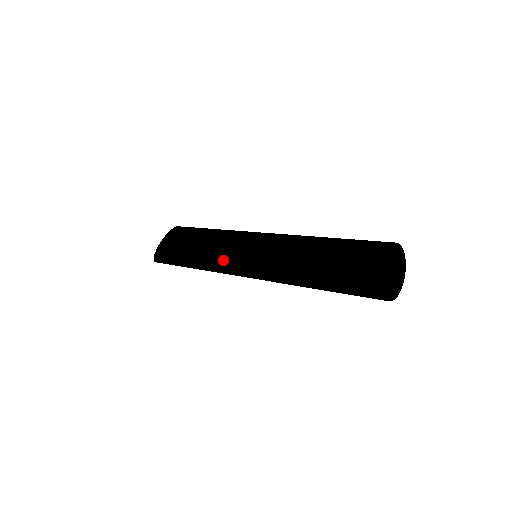
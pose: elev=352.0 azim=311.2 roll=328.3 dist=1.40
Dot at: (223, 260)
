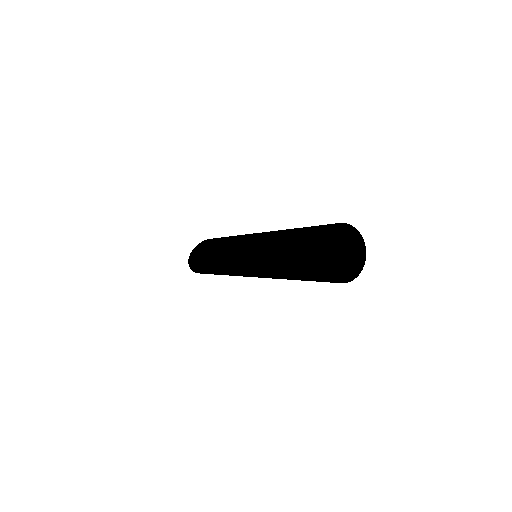
Dot at: (231, 243)
